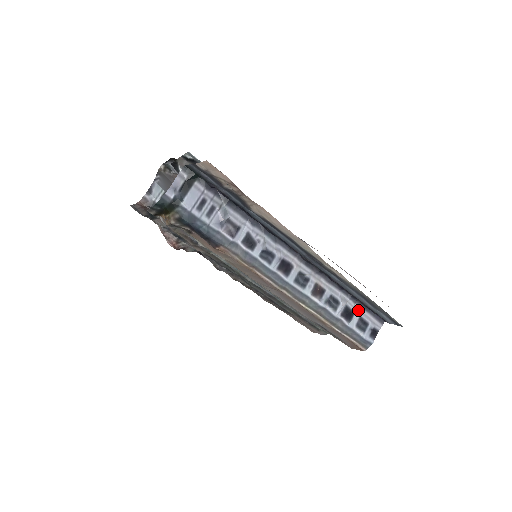
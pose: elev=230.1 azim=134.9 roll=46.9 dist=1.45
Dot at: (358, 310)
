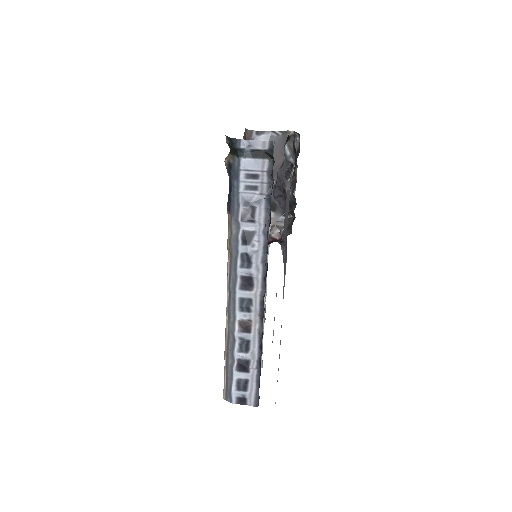
Dot at: (253, 375)
